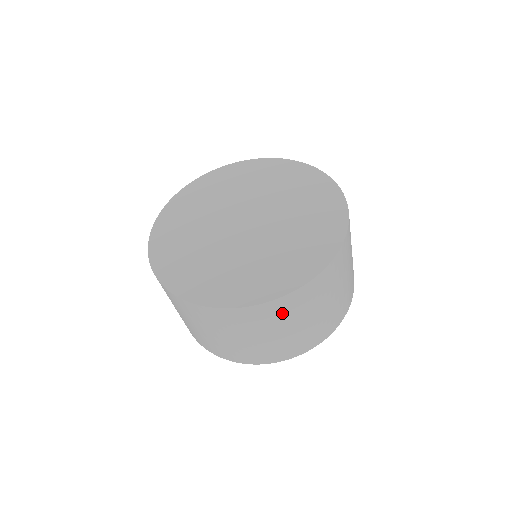
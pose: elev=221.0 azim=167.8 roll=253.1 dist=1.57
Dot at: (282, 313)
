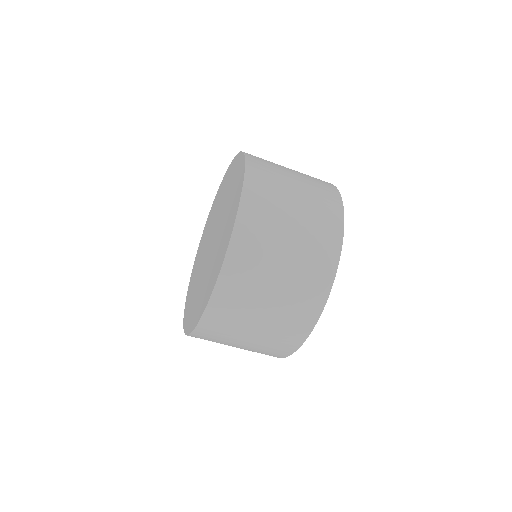
Dot at: (264, 208)
